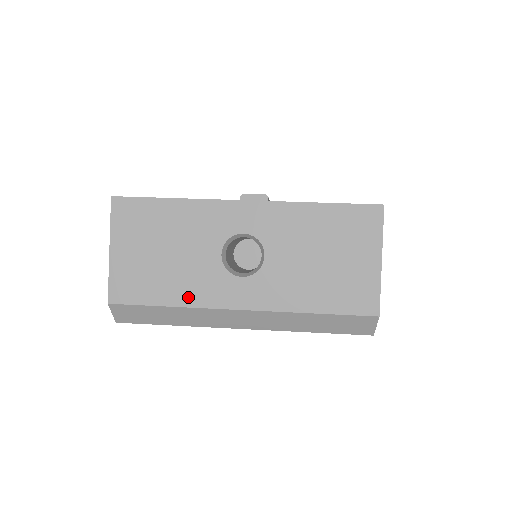
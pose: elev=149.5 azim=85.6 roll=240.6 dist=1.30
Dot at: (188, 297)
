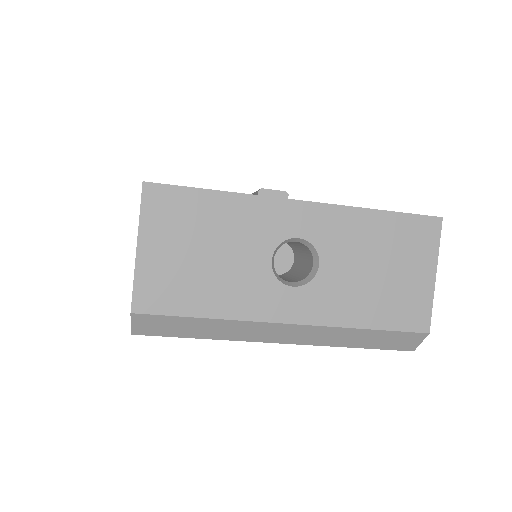
Dot at: (230, 308)
